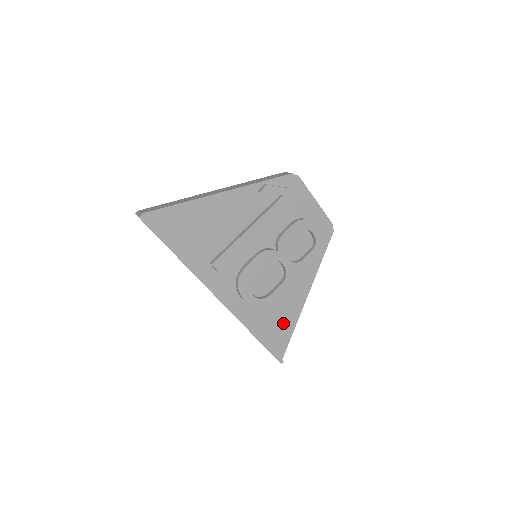
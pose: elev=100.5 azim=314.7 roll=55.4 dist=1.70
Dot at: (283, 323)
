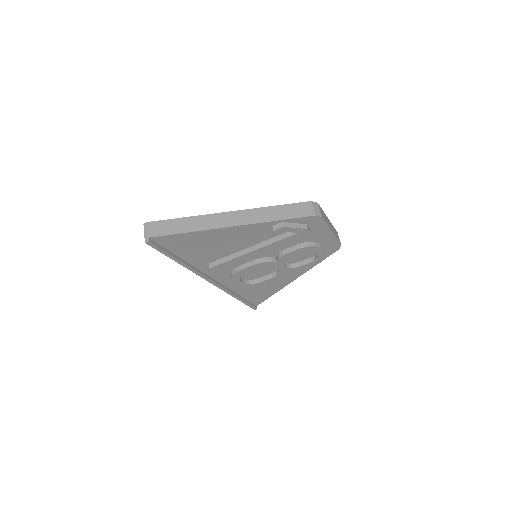
Dot at: (265, 291)
